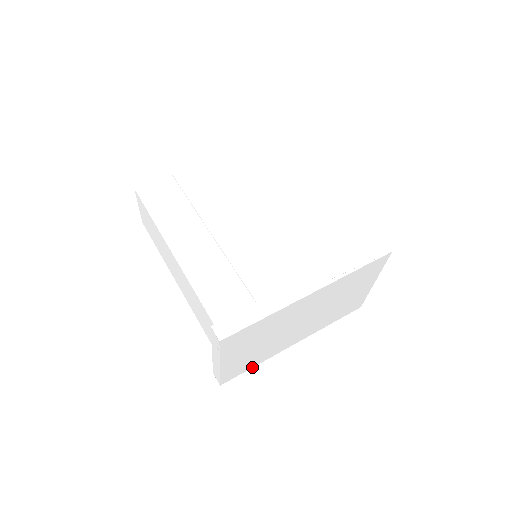
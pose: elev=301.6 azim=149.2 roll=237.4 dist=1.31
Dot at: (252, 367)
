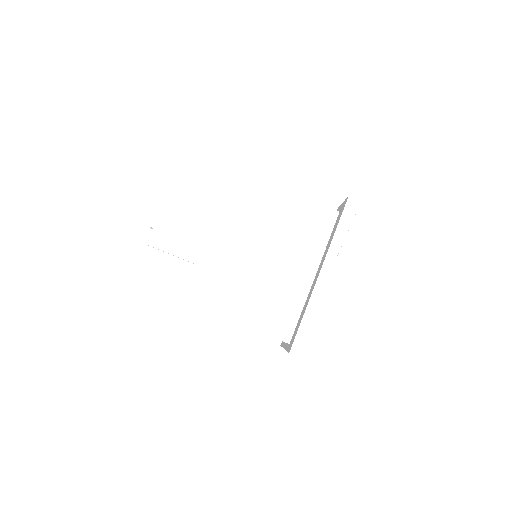
Dot at: occluded
